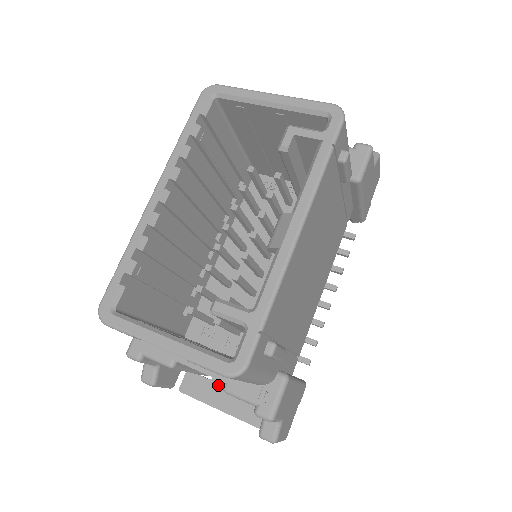
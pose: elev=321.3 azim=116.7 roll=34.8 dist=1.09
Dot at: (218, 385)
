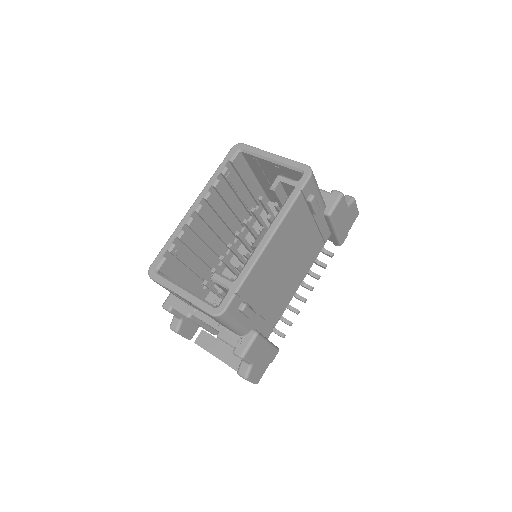
Dot at: (221, 342)
